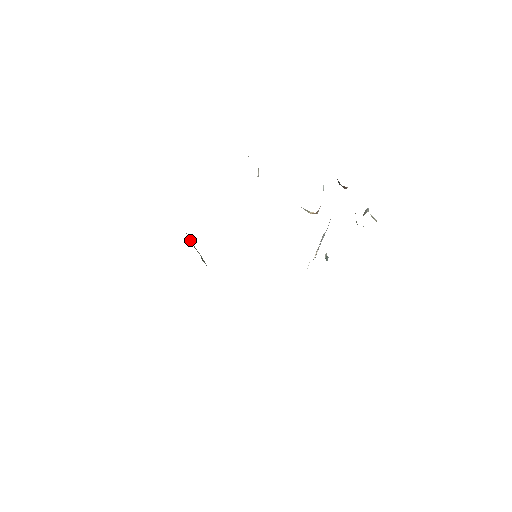
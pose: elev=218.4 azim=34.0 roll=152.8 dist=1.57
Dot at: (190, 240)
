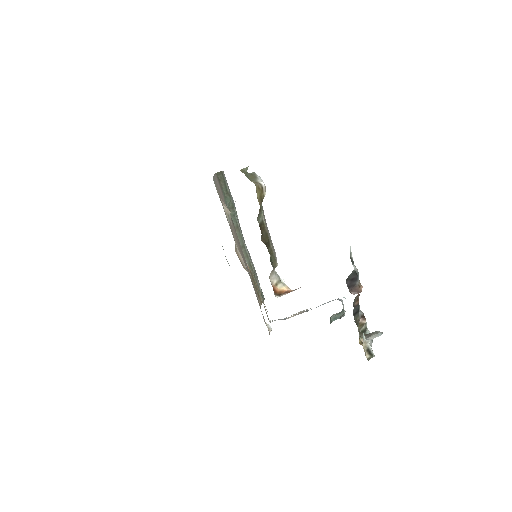
Dot at: (222, 183)
